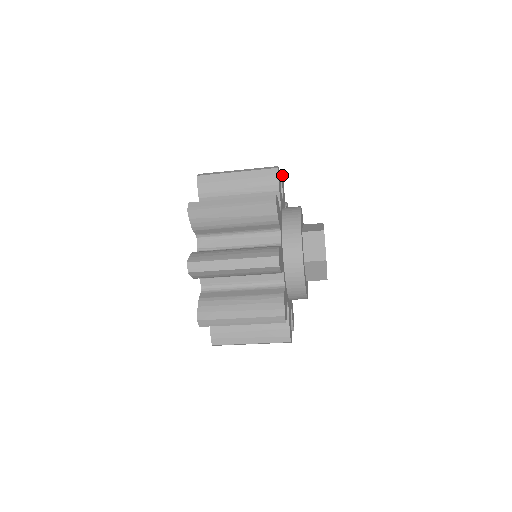
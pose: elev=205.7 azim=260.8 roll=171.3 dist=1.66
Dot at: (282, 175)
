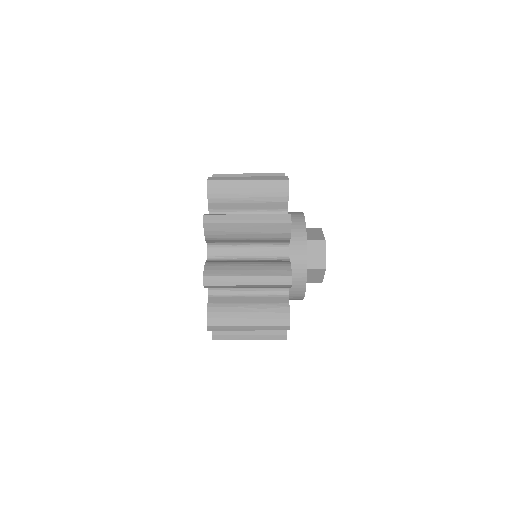
Dot at: occluded
